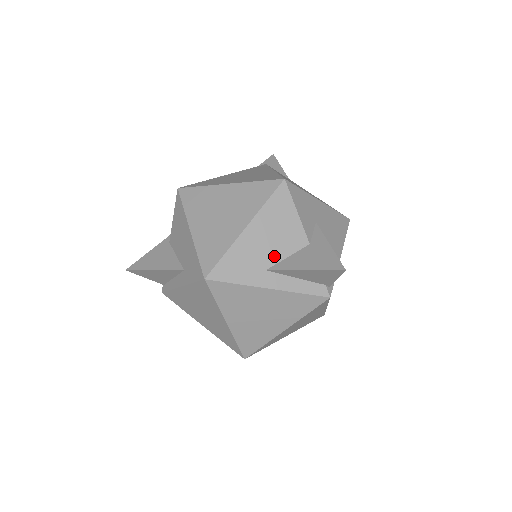
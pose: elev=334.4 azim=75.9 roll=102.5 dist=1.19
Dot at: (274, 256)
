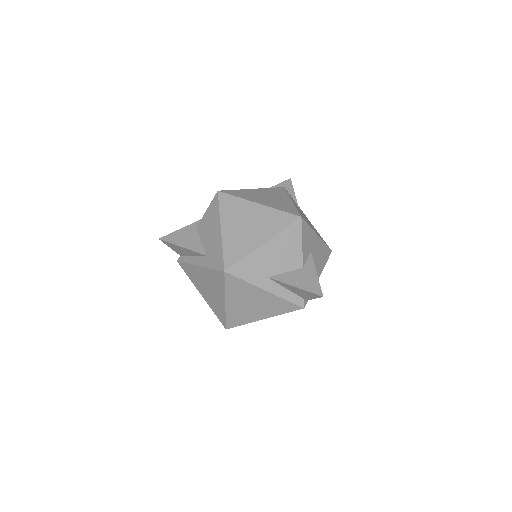
Dot at: (276, 269)
